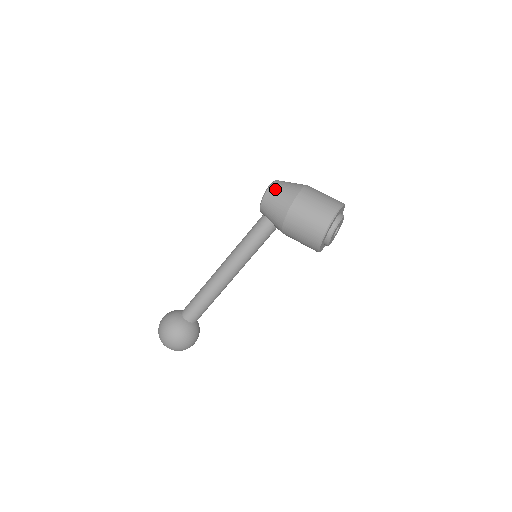
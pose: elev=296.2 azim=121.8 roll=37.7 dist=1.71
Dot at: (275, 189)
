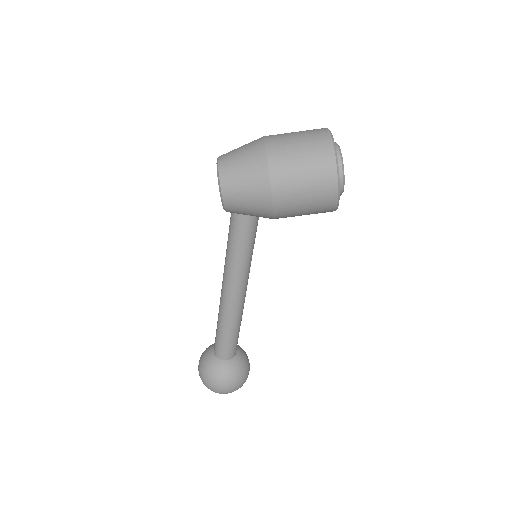
Dot at: (231, 180)
